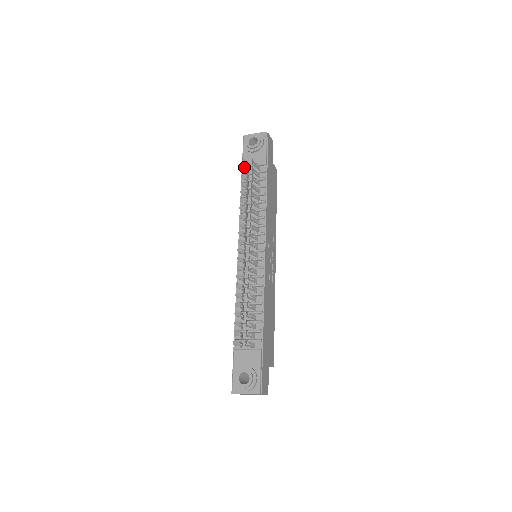
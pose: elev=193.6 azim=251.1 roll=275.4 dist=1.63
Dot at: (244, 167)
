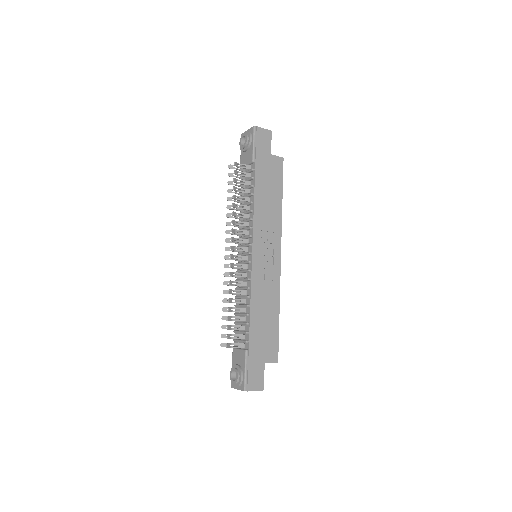
Dot at: occluded
